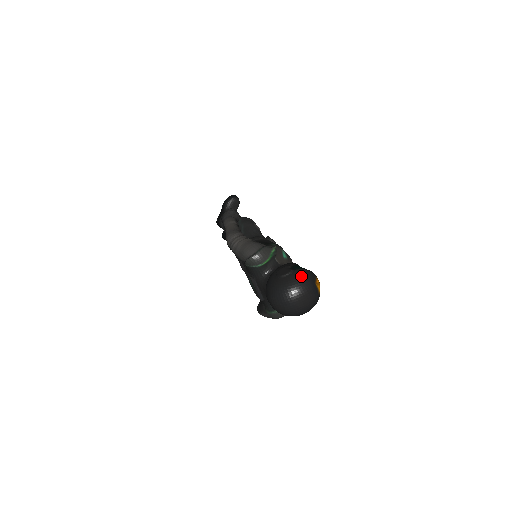
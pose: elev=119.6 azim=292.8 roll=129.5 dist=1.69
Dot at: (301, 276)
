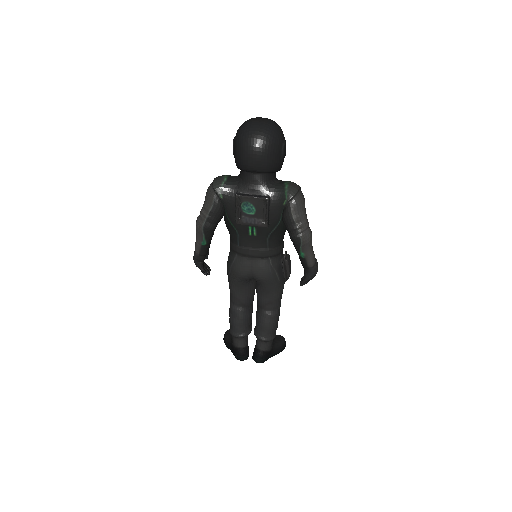
Dot at: occluded
